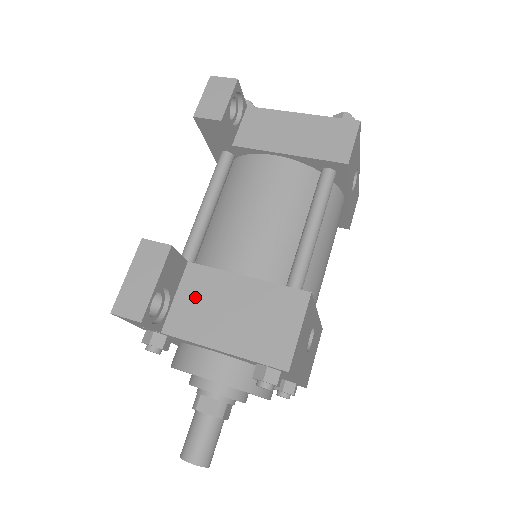
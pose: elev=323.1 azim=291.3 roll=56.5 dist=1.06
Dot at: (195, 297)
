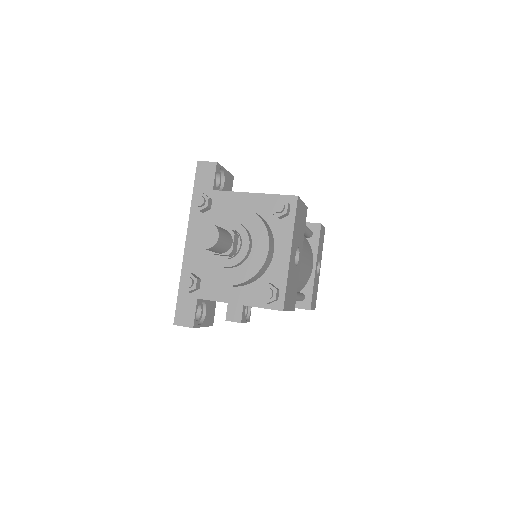
Dot at: occluded
